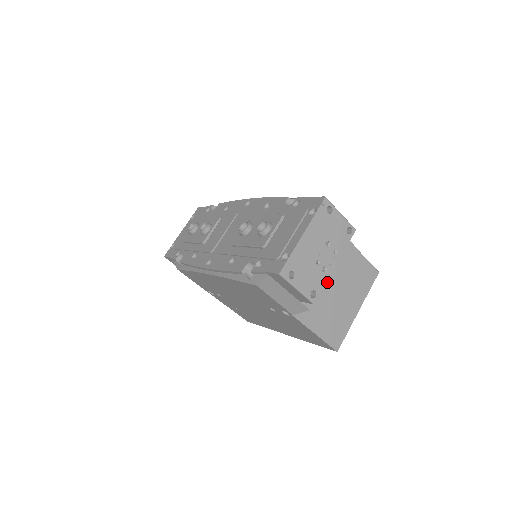
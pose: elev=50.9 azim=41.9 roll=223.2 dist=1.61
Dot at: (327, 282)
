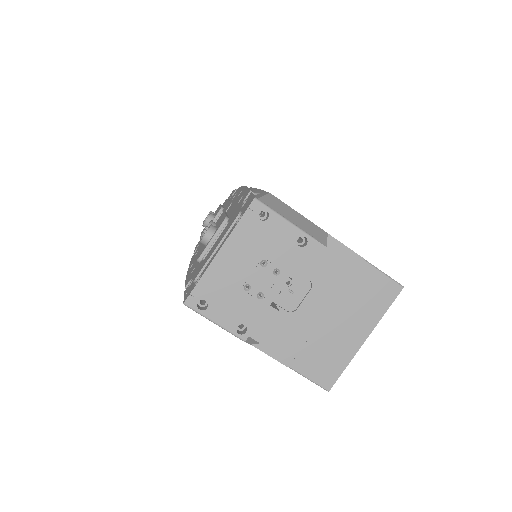
Dot at: (306, 302)
